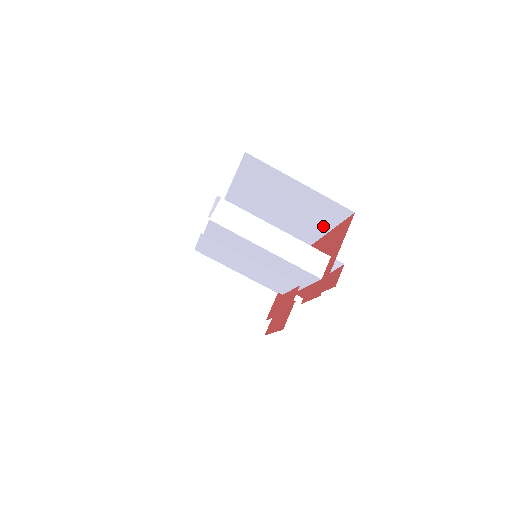
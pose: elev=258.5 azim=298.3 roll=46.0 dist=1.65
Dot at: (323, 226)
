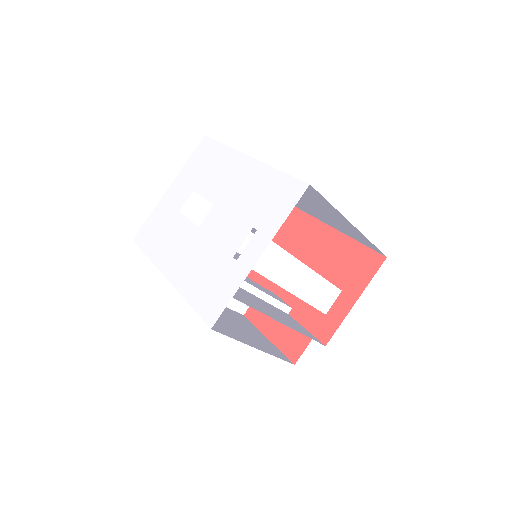
Dot at: (334, 226)
